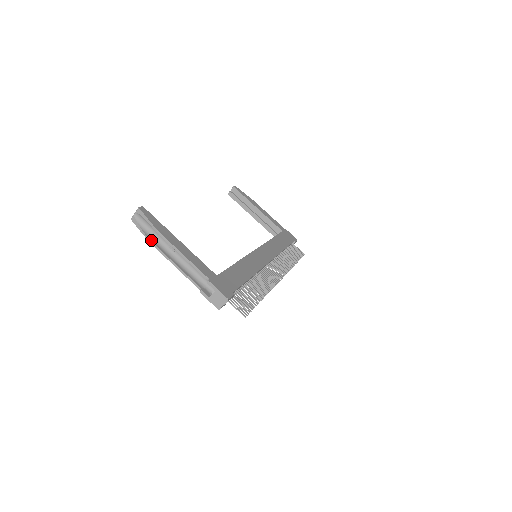
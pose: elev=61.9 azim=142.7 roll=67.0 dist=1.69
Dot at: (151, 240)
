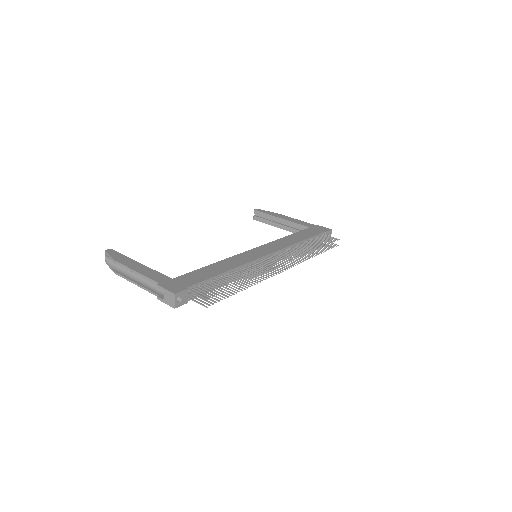
Dot at: (118, 272)
